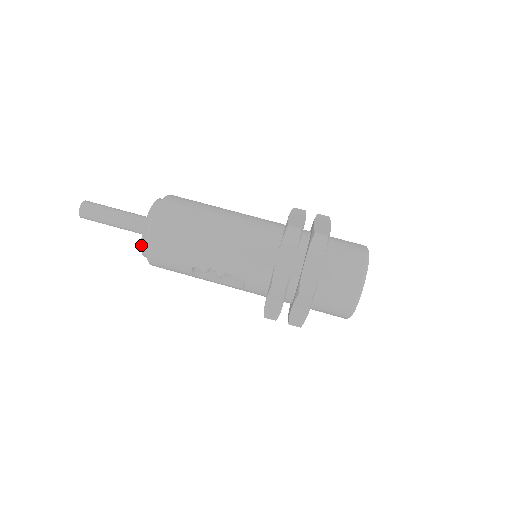
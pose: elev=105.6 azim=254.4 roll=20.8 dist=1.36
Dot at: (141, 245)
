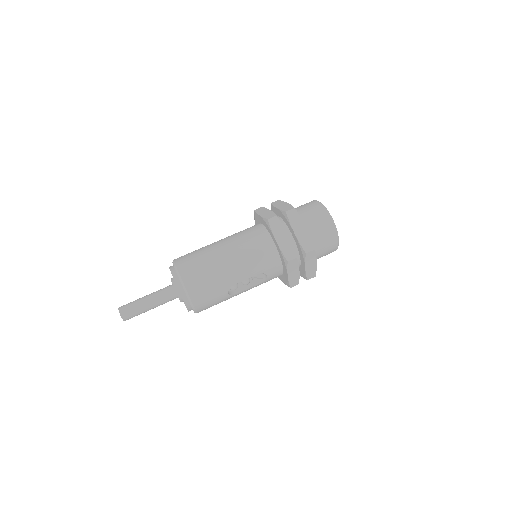
Dot at: (184, 303)
